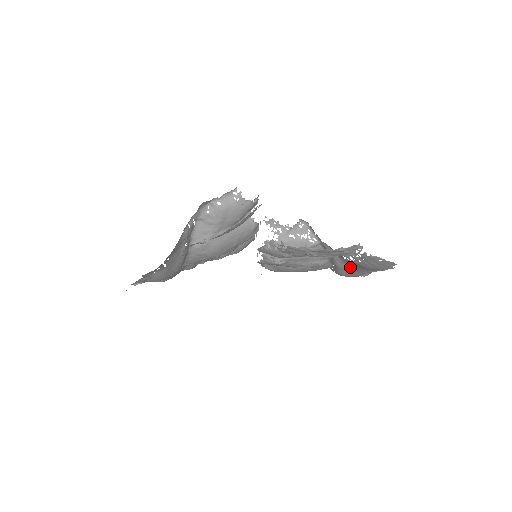
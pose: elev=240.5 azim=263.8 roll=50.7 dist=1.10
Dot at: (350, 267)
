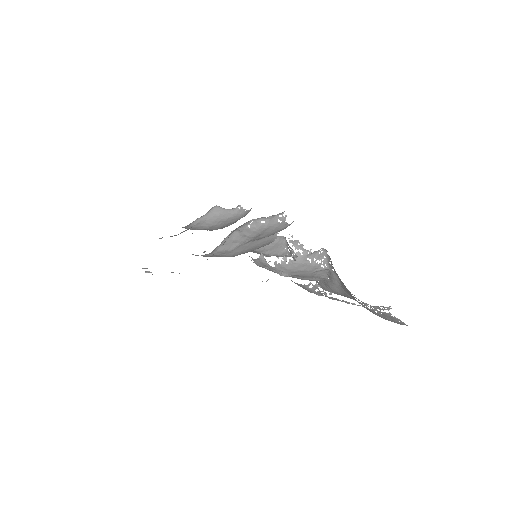
Dot at: (344, 293)
